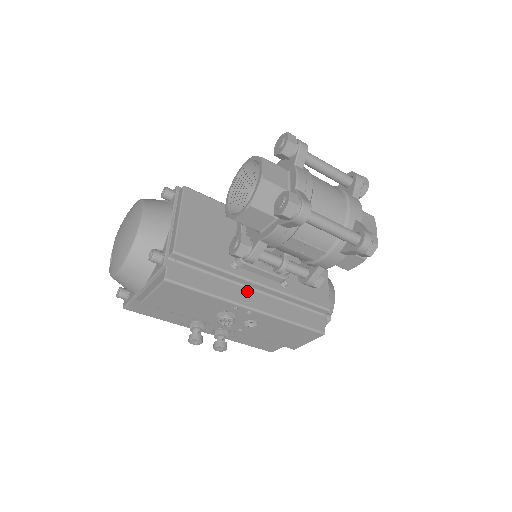
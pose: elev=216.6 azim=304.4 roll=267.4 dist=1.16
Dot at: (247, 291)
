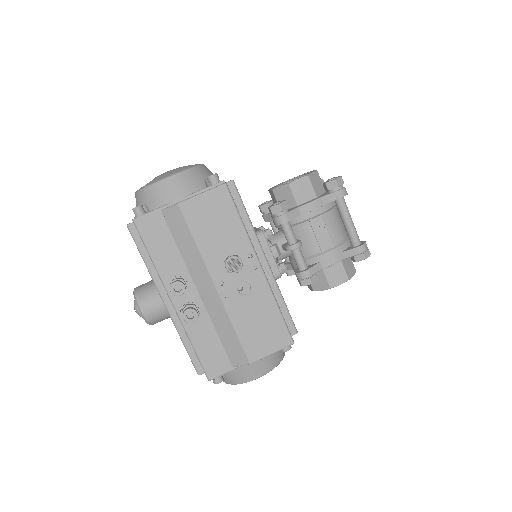
Dot at: occluded
